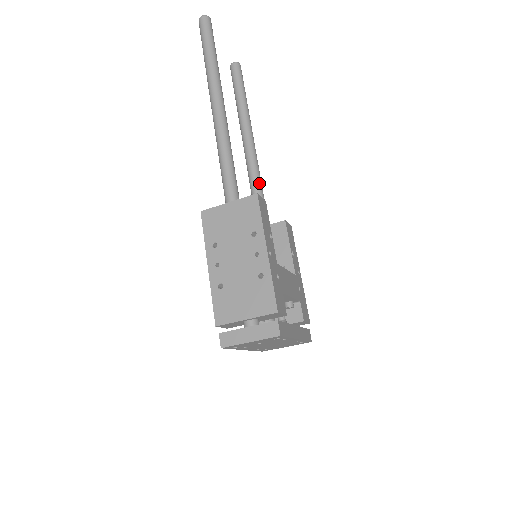
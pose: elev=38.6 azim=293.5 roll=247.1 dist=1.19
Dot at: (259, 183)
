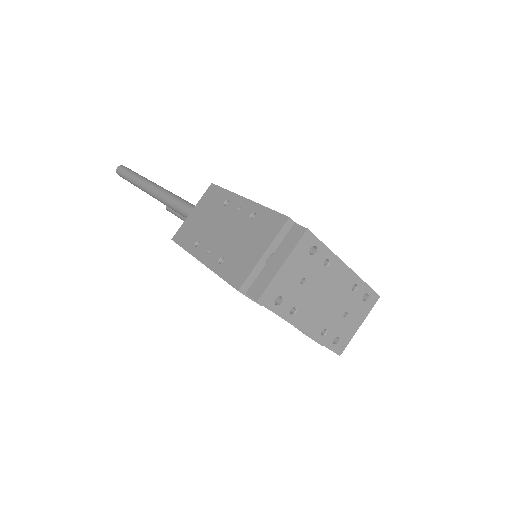
Dot at: occluded
